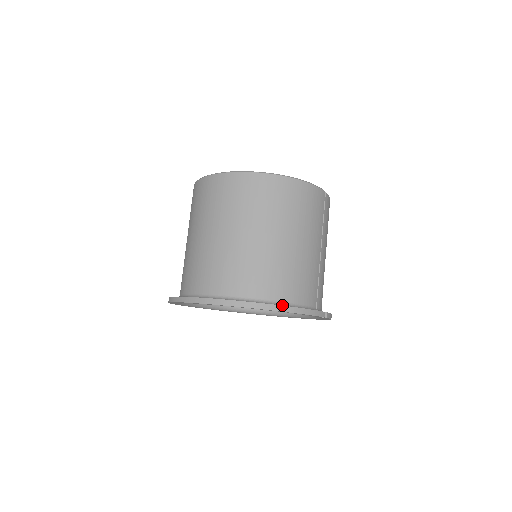
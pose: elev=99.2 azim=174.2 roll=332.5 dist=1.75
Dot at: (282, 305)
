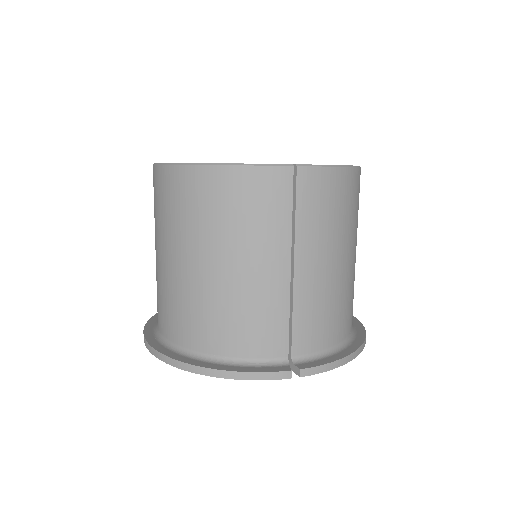
Dot at: (212, 361)
